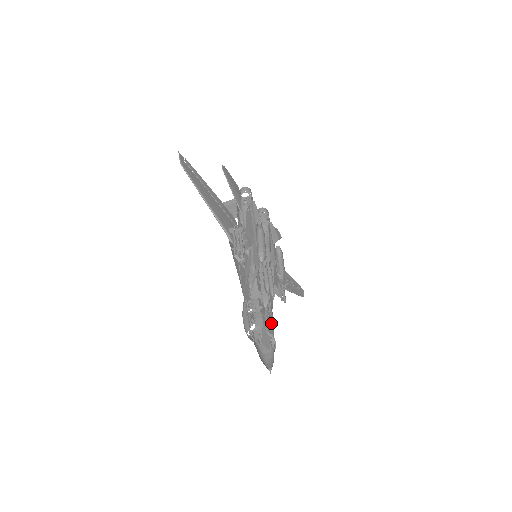
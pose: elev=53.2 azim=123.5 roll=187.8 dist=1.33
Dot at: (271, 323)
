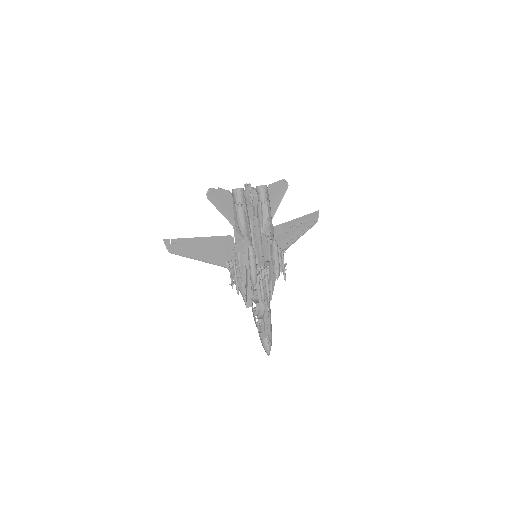
Dot at: (268, 321)
